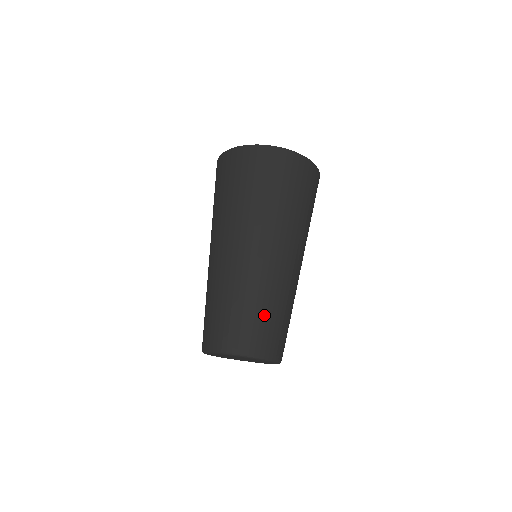
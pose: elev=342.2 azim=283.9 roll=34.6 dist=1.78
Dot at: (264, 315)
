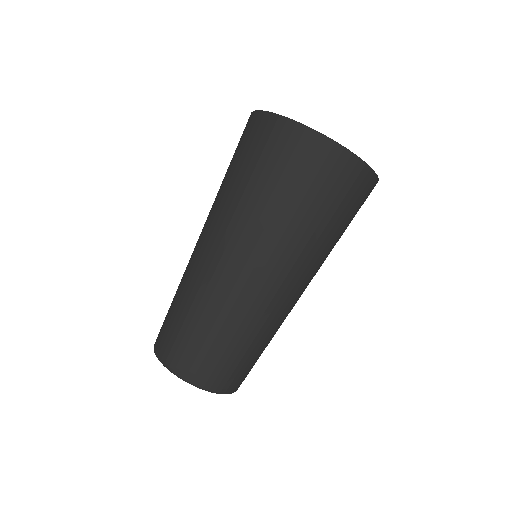
Dot at: (187, 323)
